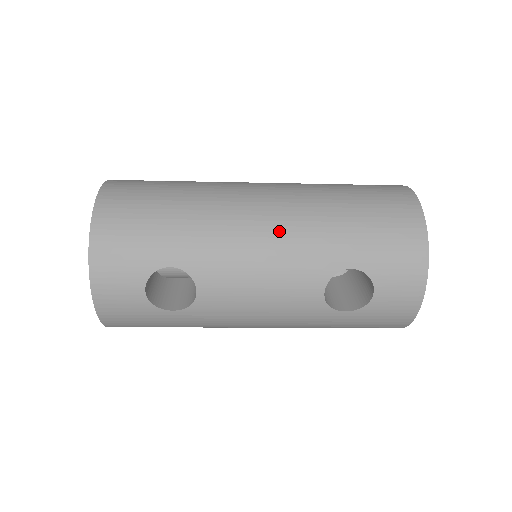
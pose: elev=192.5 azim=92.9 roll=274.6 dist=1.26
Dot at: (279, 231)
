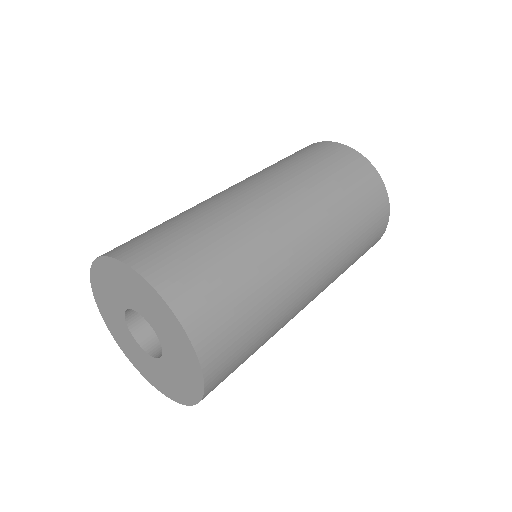
Dot at: occluded
